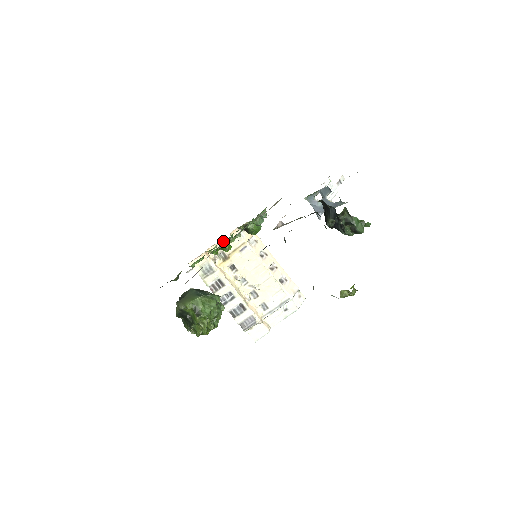
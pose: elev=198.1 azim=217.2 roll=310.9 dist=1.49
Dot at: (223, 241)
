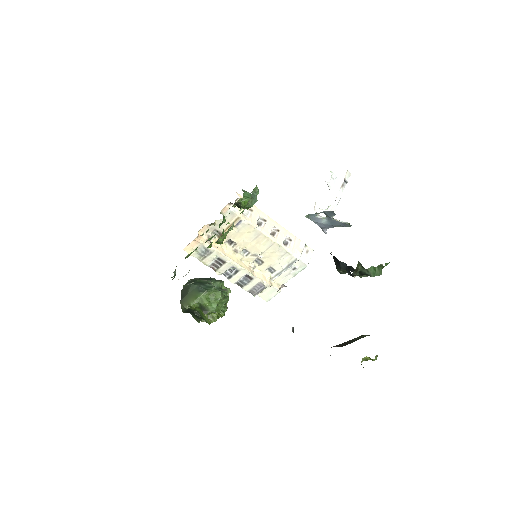
Dot at: (214, 222)
